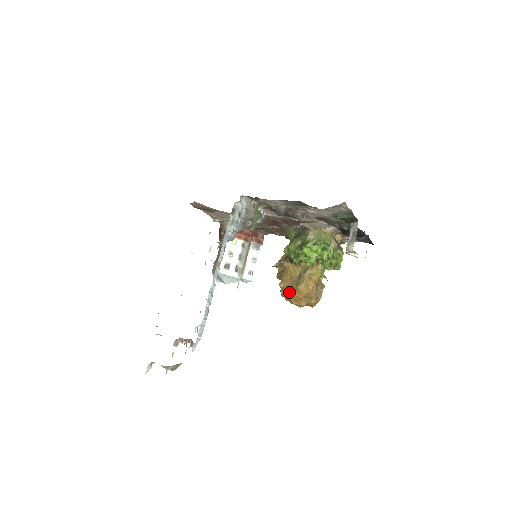
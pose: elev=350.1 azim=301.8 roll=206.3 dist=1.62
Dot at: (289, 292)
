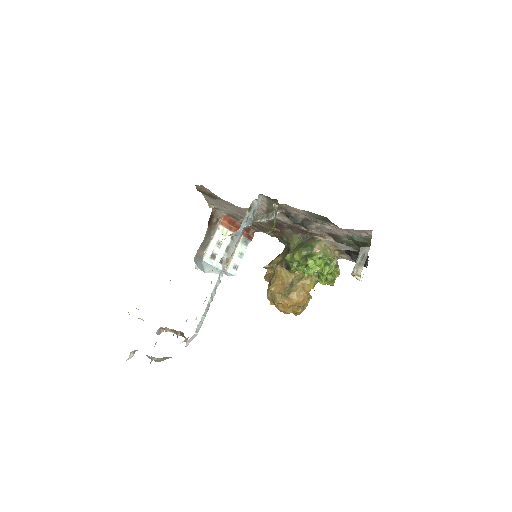
Dot at: (279, 297)
